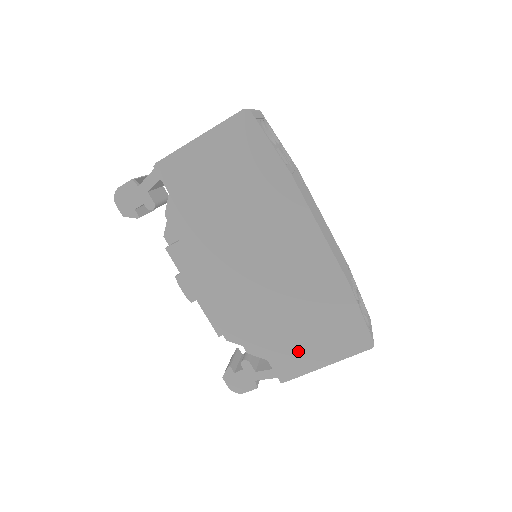
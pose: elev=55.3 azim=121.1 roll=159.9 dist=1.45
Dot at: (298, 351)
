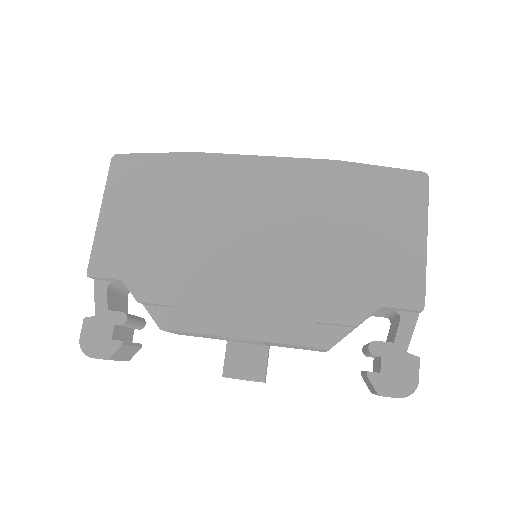
Dot at: (388, 261)
